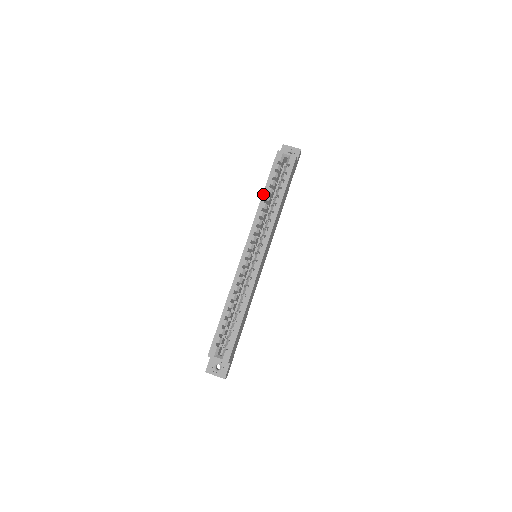
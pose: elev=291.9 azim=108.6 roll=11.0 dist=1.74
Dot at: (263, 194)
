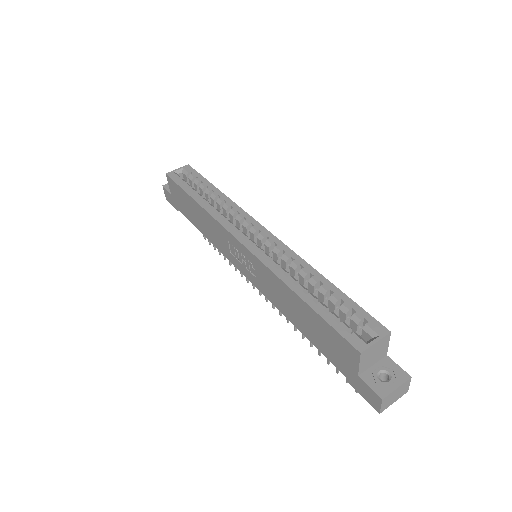
Dot at: (195, 200)
